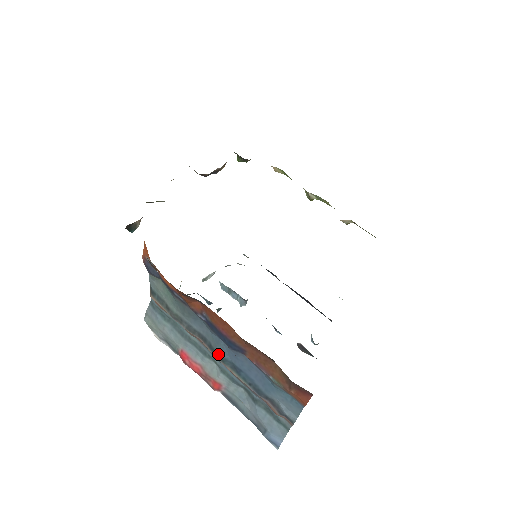
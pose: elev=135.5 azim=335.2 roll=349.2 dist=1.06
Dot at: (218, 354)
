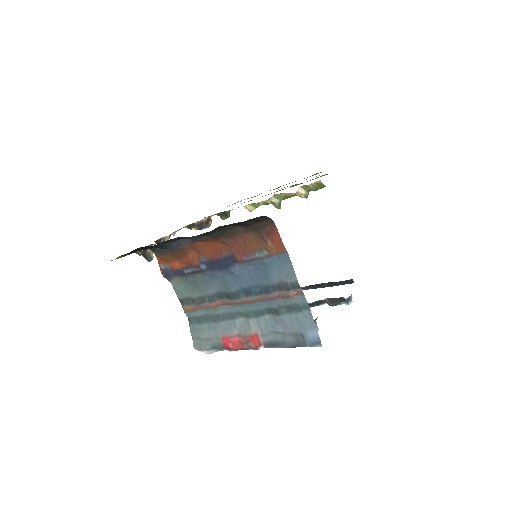
Dot at: (232, 293)
